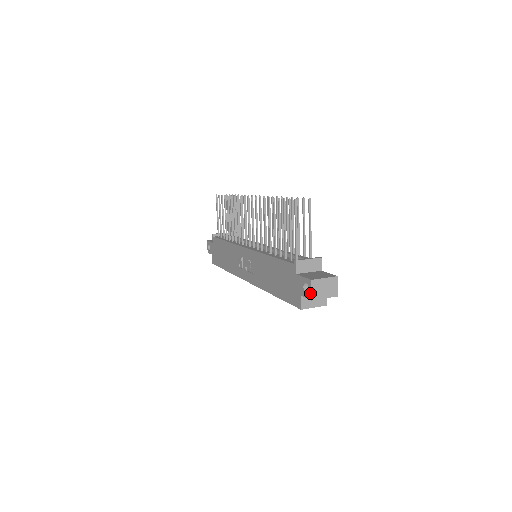
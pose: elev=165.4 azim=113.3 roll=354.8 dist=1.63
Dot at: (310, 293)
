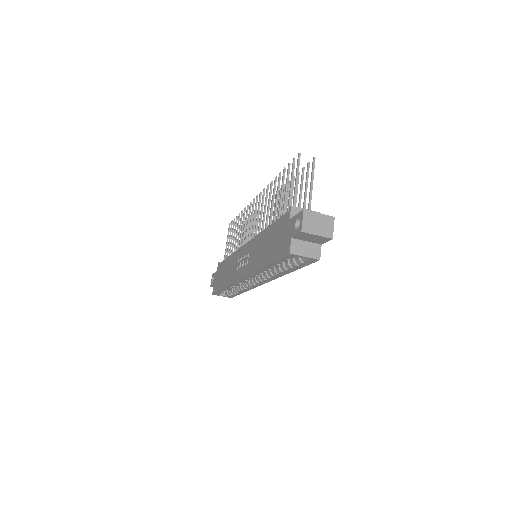
Dot at: (301, 224)
